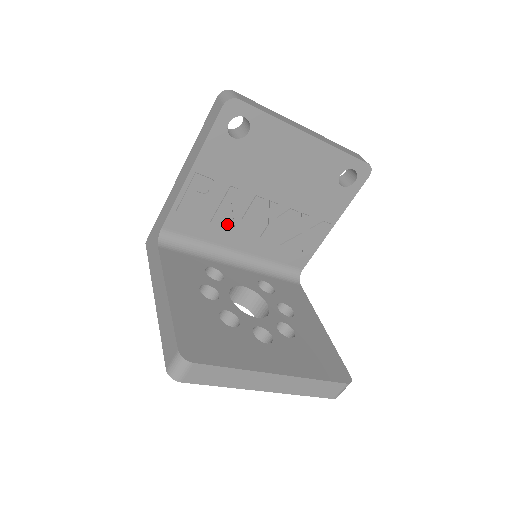
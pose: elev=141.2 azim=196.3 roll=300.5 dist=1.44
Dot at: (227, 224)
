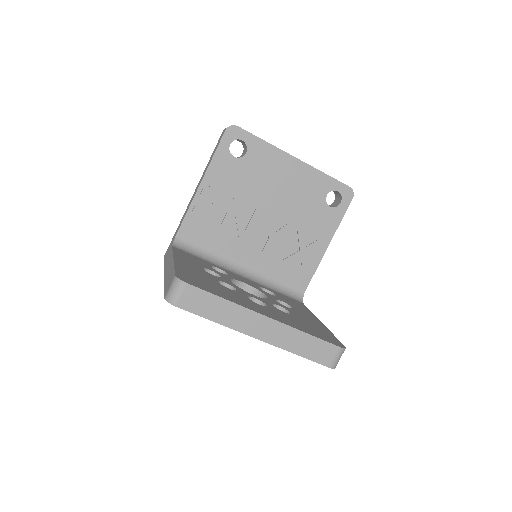
Dot at: (232, 235)
